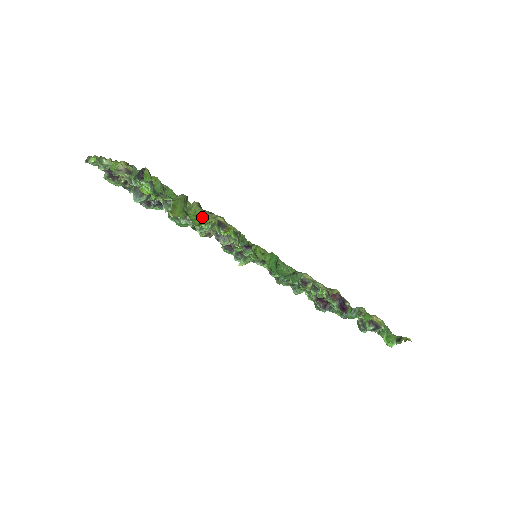
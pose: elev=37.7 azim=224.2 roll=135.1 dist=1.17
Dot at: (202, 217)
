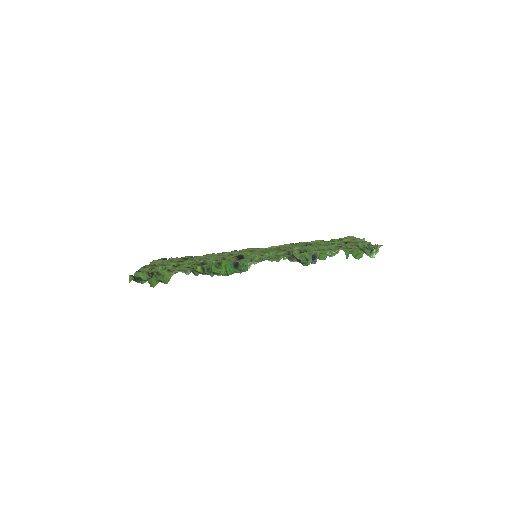
Dot at: (169, 276)
